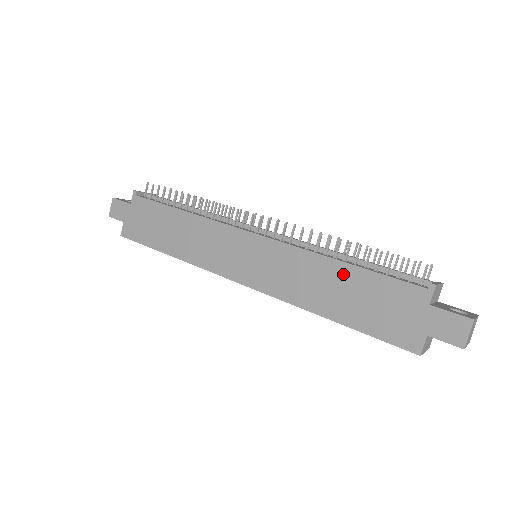
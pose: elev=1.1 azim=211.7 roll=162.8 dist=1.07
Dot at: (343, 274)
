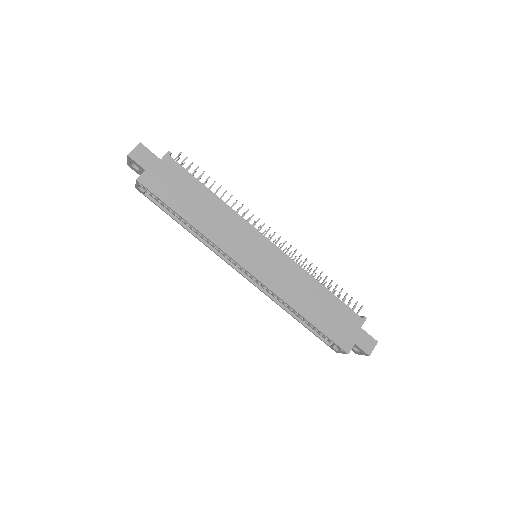
Dot at: (322, 293)
